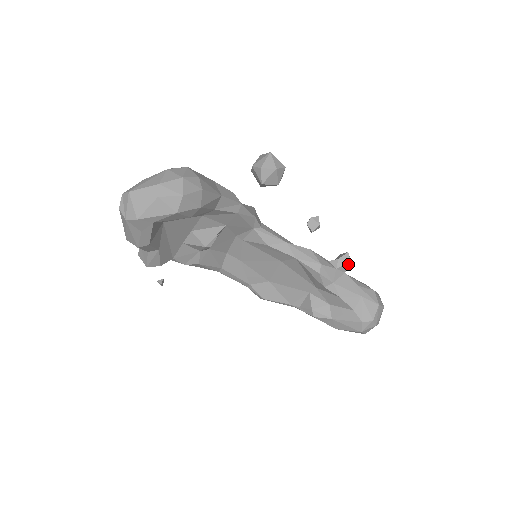
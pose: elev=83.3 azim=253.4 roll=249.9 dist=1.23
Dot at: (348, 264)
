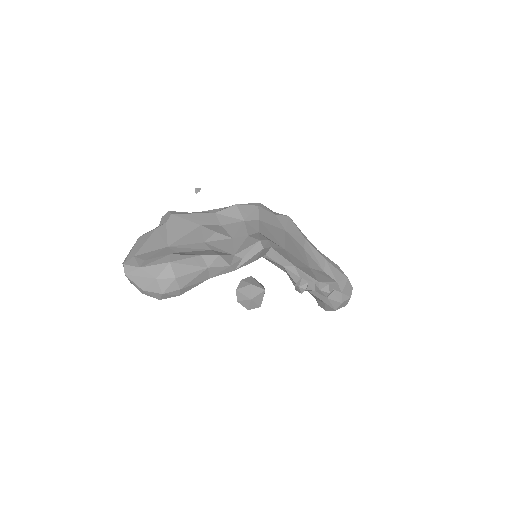
Dot at: (325, 295)
